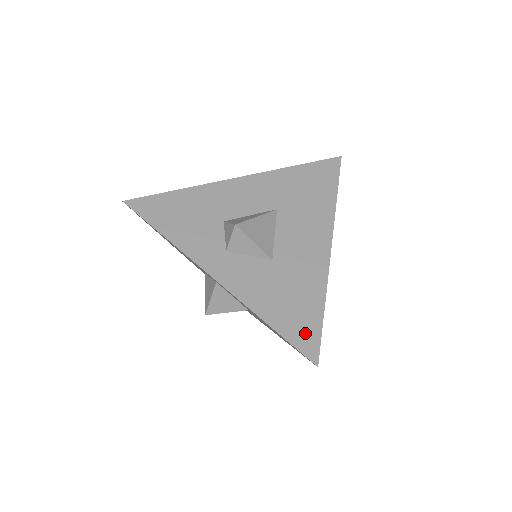
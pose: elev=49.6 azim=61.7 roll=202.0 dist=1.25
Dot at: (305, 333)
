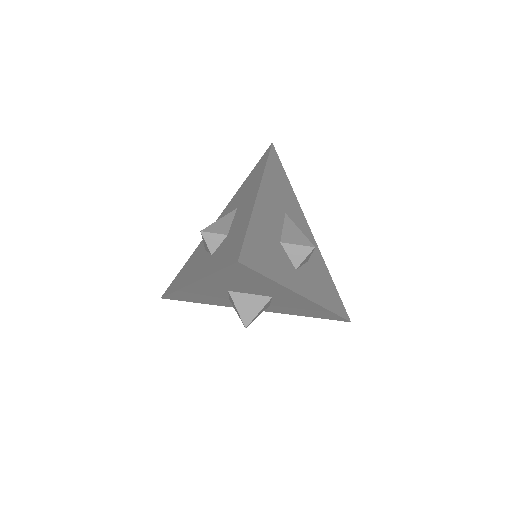
Dot at: (340, 305)
